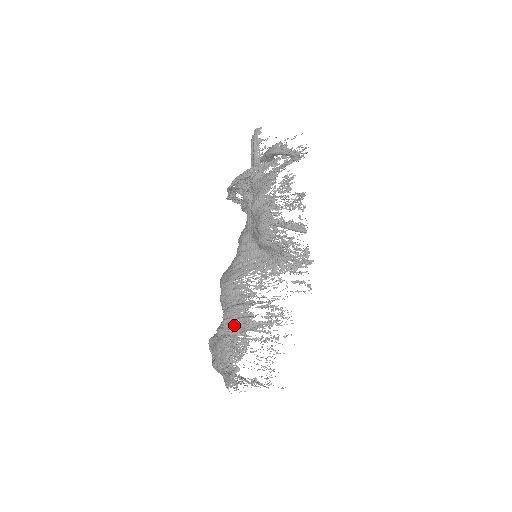
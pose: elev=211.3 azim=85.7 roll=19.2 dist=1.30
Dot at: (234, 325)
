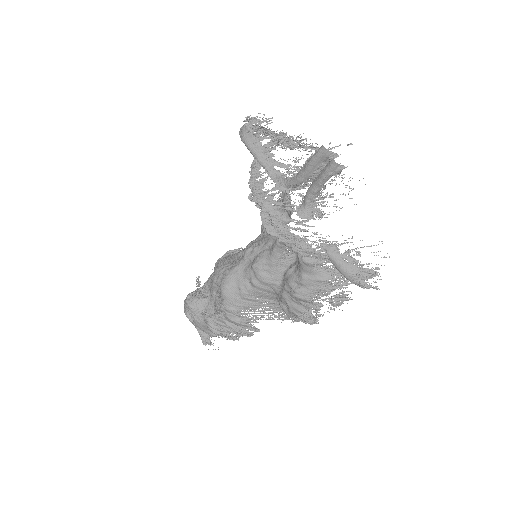
Dot at: occluded
